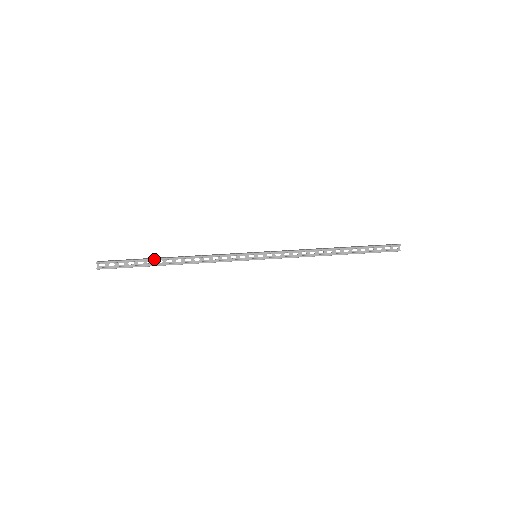
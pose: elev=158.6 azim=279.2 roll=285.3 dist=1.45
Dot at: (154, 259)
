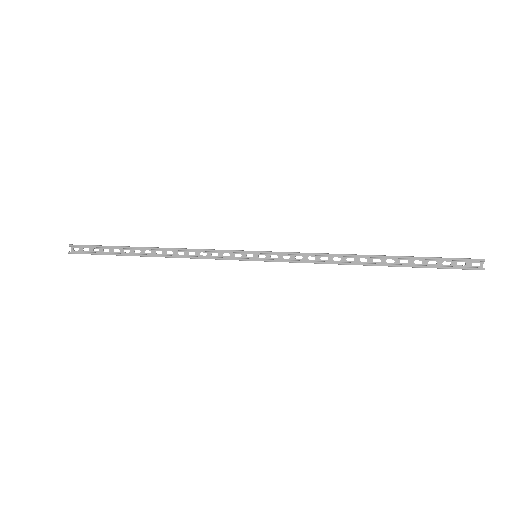
Dot at: (130, 247)
